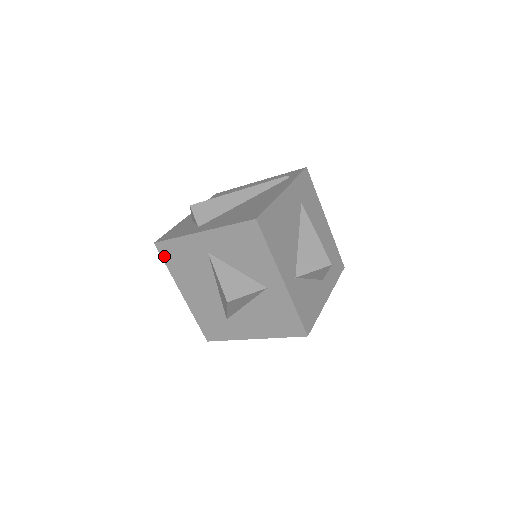
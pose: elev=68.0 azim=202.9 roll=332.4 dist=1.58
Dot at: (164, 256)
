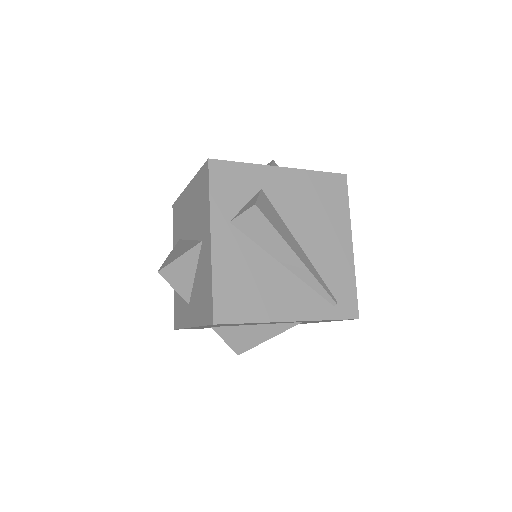
Dot at: (203, 171)
